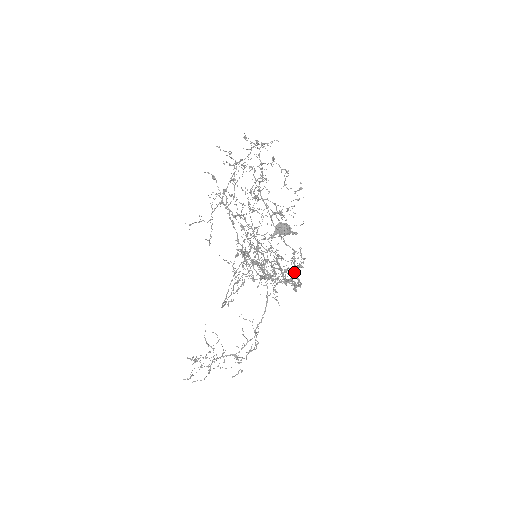
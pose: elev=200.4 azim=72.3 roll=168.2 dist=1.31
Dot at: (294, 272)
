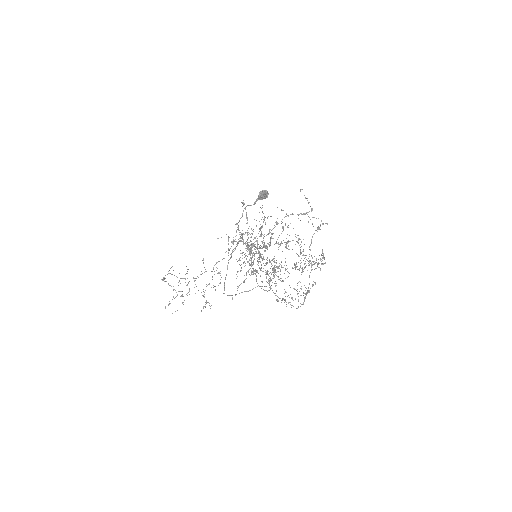
Dot at: occluded
